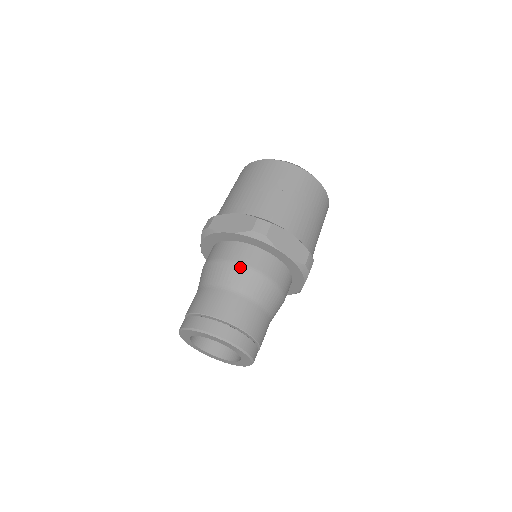
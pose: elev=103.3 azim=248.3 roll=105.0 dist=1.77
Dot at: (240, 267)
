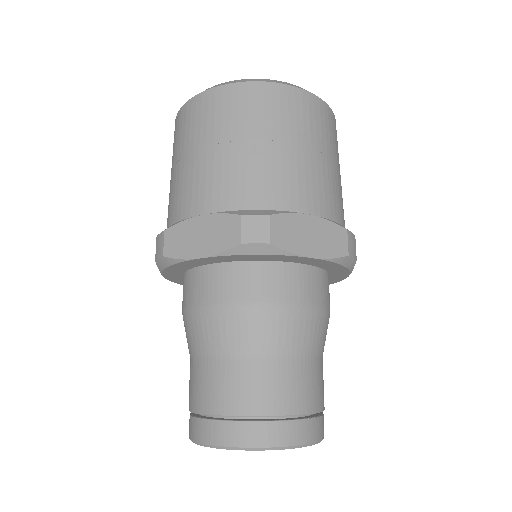
Dot at: (246, 310)
